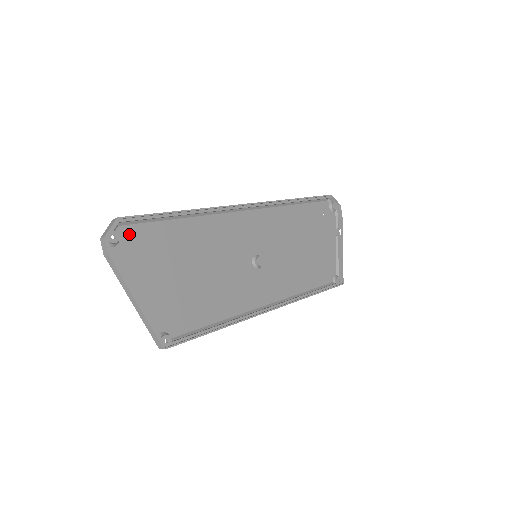
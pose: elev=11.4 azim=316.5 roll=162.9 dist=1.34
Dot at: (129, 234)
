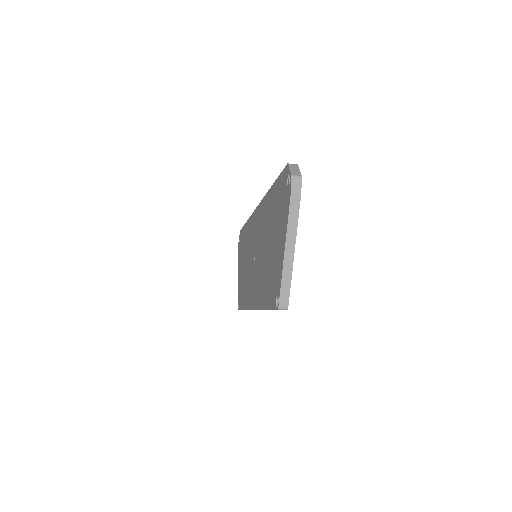
Dot at: (285, 184)
